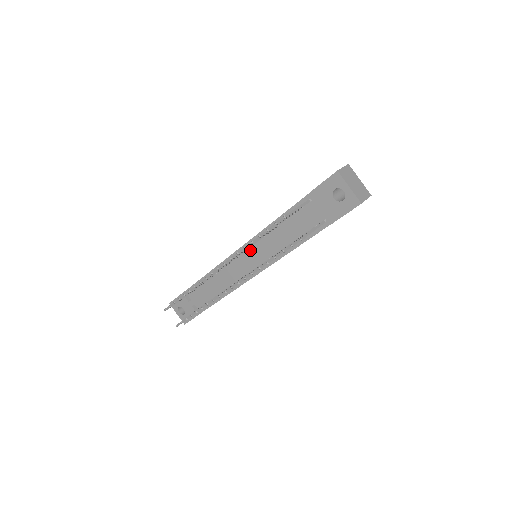
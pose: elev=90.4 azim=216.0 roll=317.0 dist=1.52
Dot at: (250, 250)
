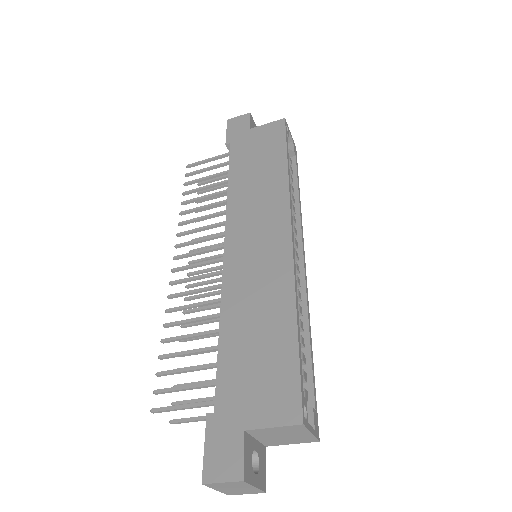
Dot at: occluded
